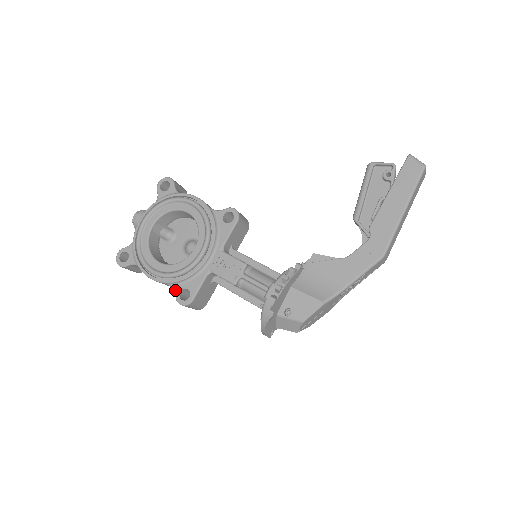
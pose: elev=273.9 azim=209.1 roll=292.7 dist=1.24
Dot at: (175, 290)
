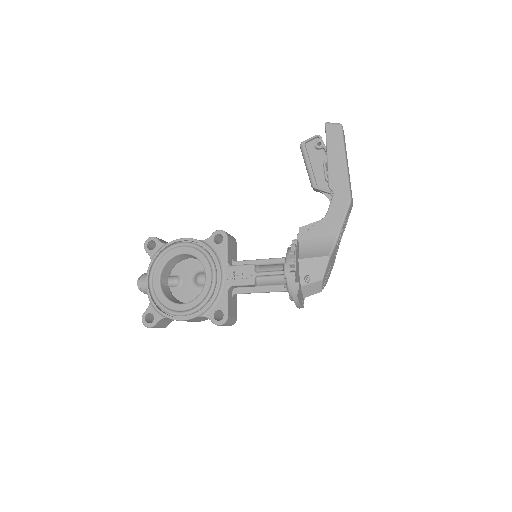
Dot at: (208, 317)
